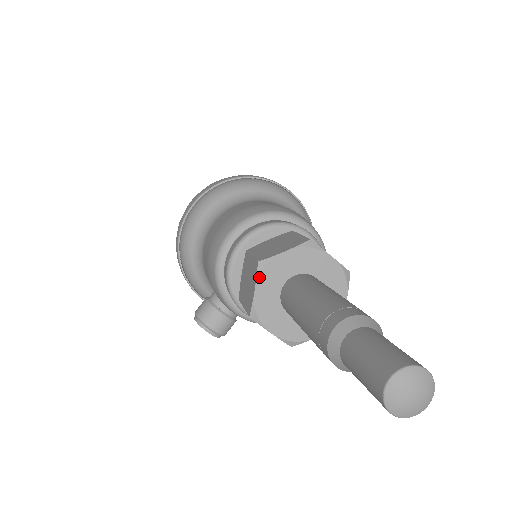
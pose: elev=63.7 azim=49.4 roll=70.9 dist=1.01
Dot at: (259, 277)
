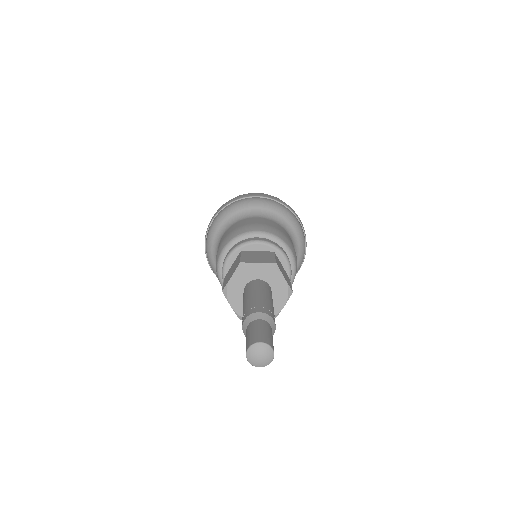
Dot at: (228, 299)
